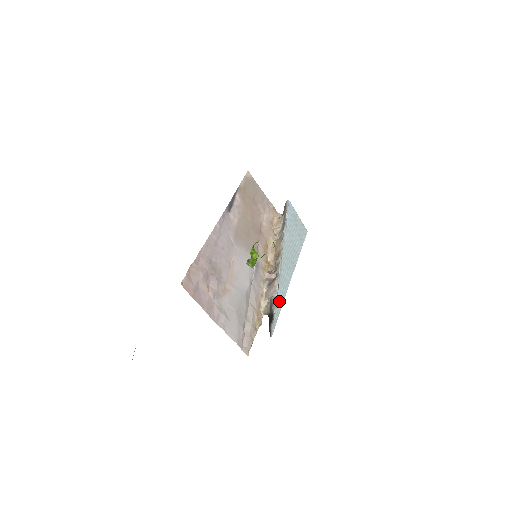
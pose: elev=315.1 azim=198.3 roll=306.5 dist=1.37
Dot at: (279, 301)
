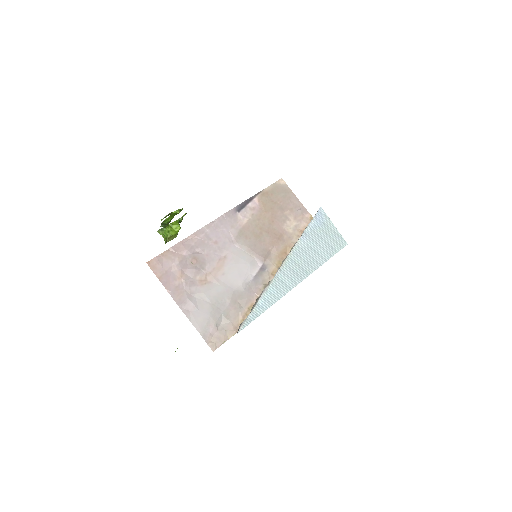
Dot at: (264, 303)
